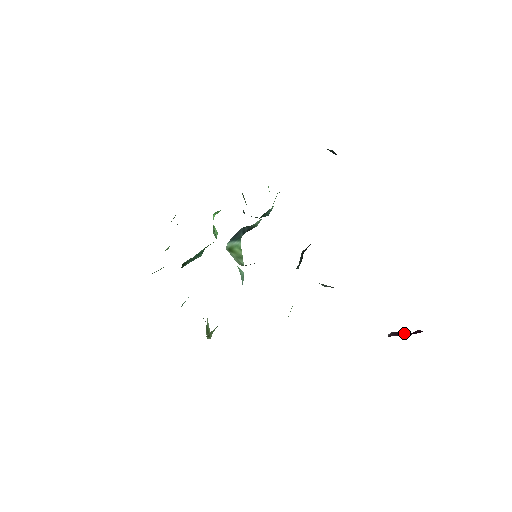
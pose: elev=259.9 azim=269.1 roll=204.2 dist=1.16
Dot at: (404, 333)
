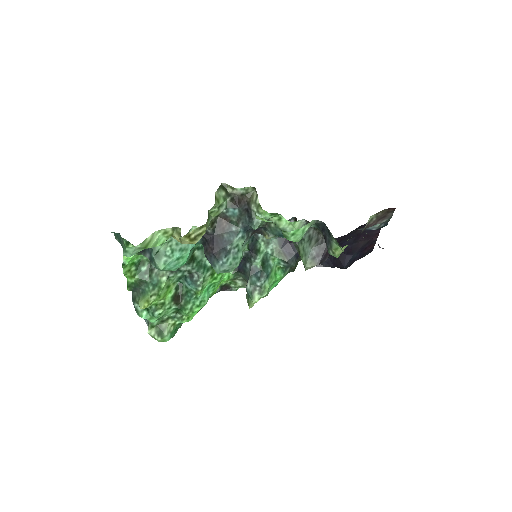
Dot at: occluded
